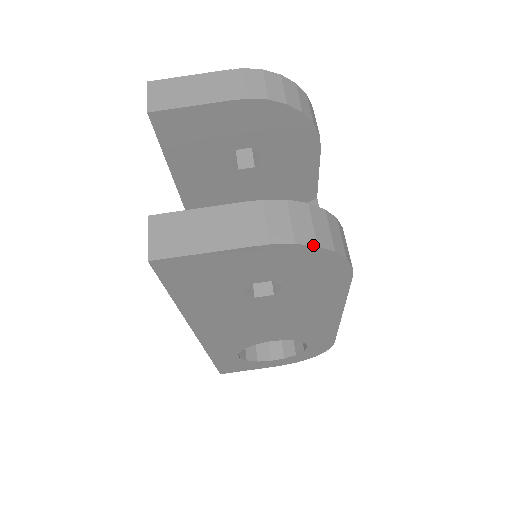
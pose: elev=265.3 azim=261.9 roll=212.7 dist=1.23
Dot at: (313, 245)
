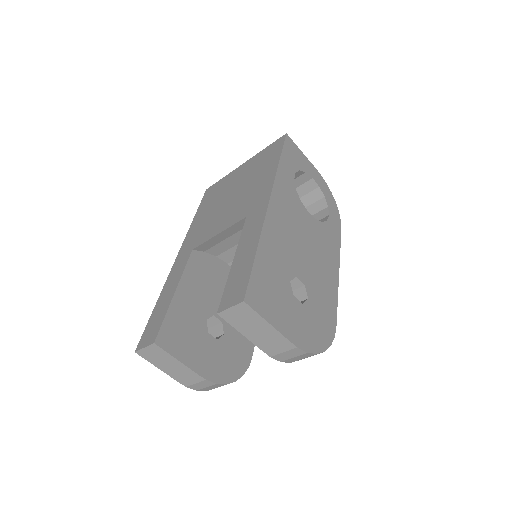
Dot at: occluded
